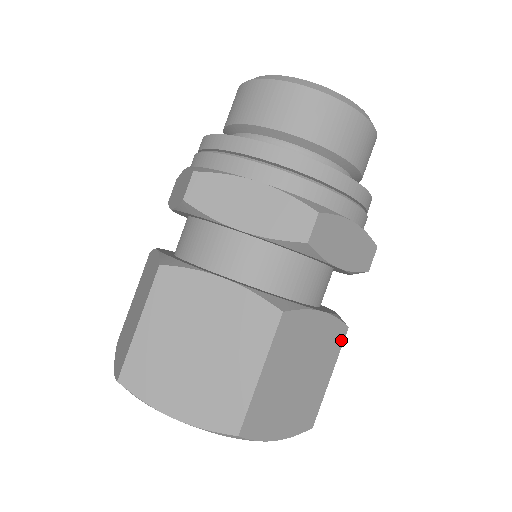
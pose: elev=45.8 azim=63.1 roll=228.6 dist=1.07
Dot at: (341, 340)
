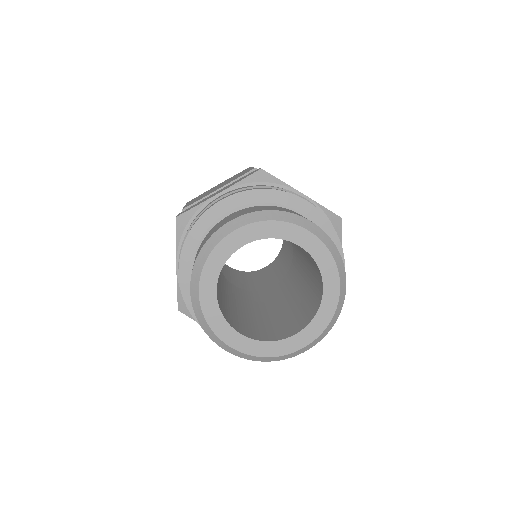
Dot at: occluded
